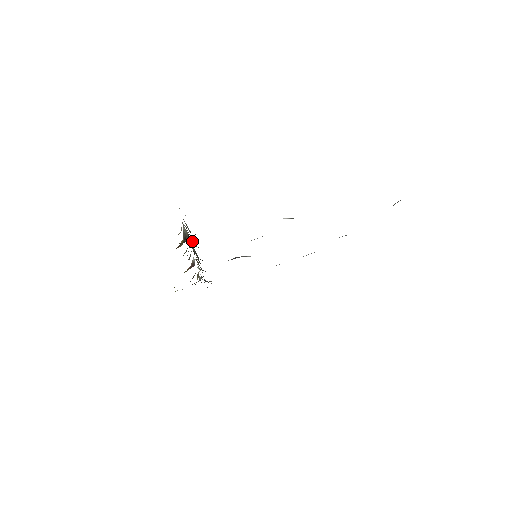
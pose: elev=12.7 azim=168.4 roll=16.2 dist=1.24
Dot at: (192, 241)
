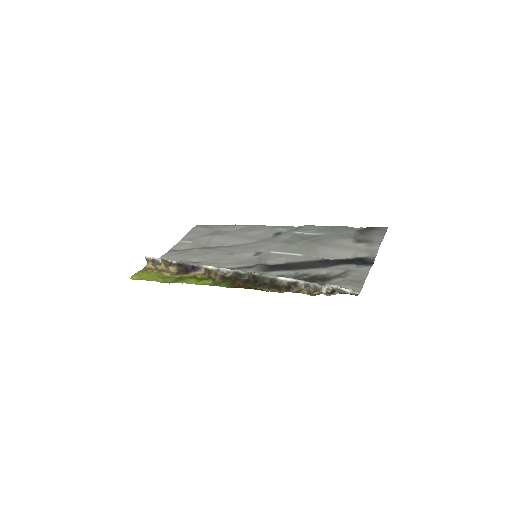
Dot at: (288, 281)
